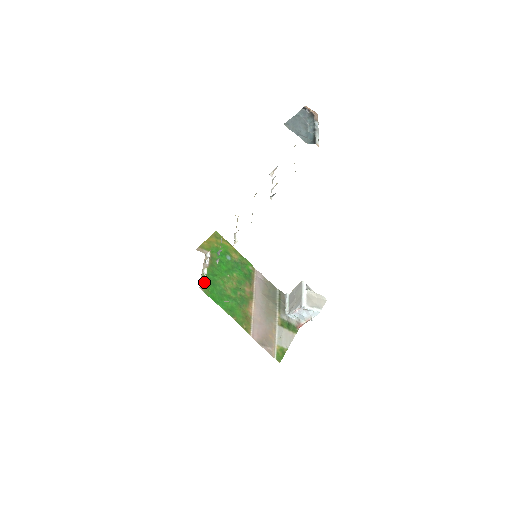
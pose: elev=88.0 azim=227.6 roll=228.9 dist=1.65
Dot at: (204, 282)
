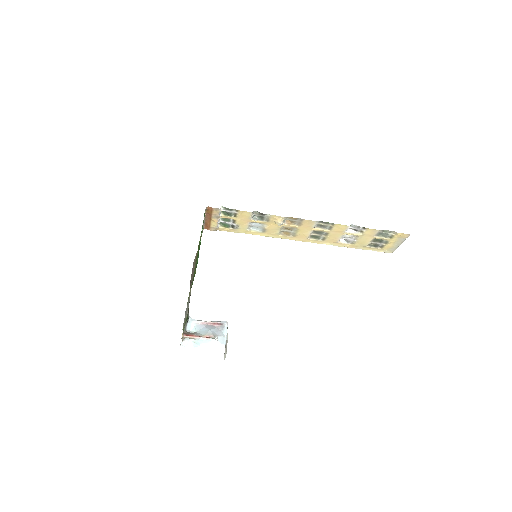
Dot at: occluded
